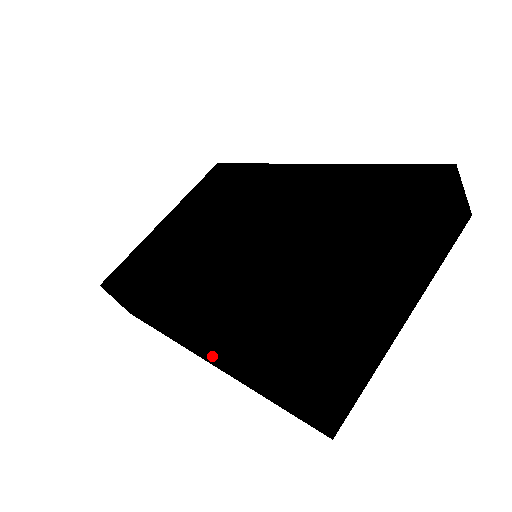
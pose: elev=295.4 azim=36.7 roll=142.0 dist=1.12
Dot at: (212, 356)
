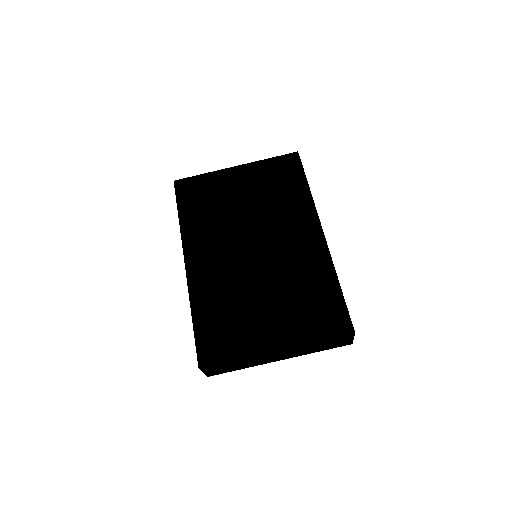
Dot at: occluded
